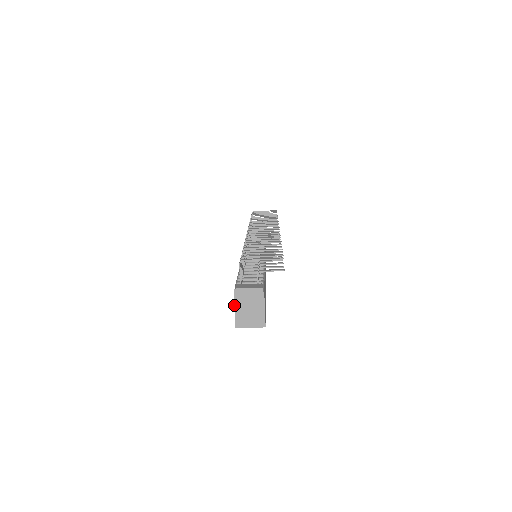
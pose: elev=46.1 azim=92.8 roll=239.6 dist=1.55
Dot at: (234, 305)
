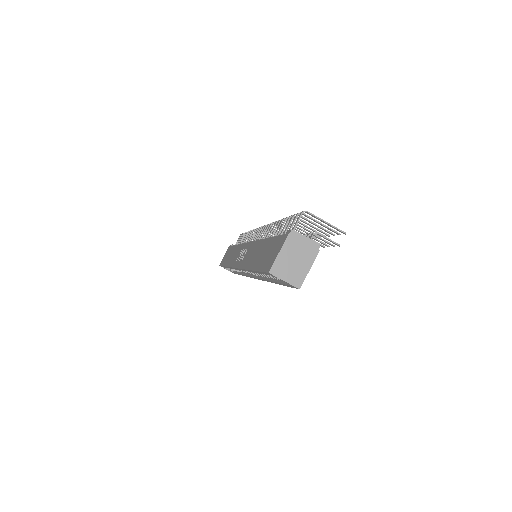
Dot at: (282, 246)
